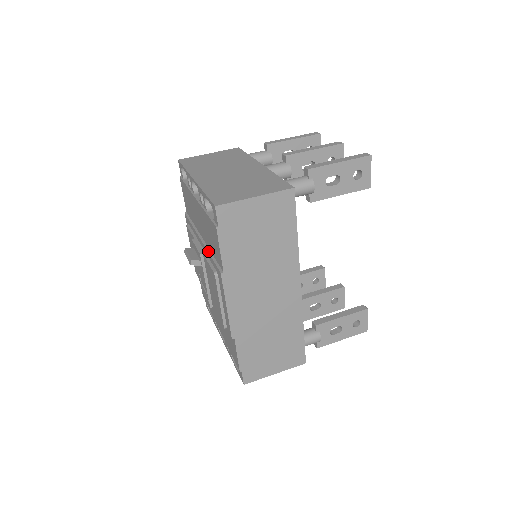
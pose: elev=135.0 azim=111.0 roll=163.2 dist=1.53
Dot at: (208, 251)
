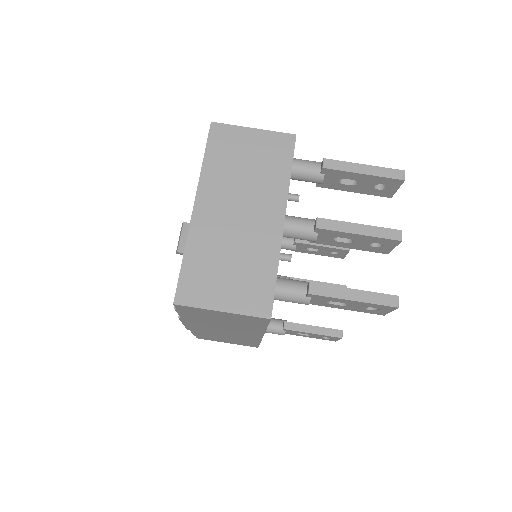
Dot at: occluded
